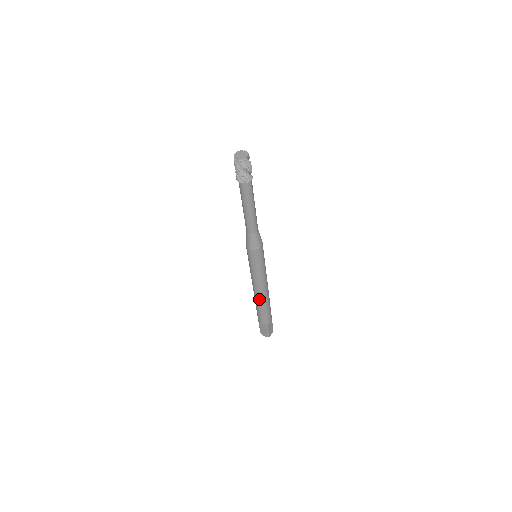
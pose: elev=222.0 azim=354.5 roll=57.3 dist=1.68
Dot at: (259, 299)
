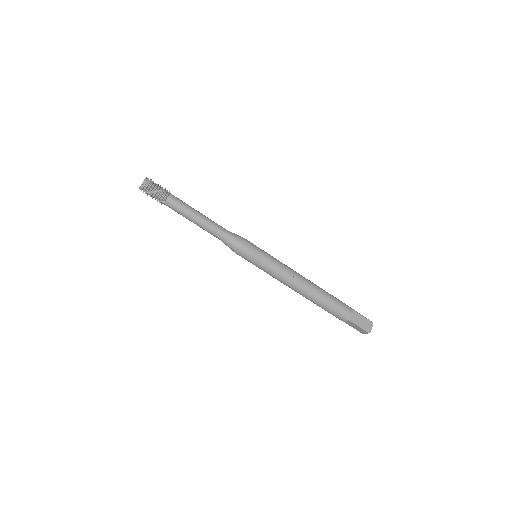
Dot at: (306, 296)
